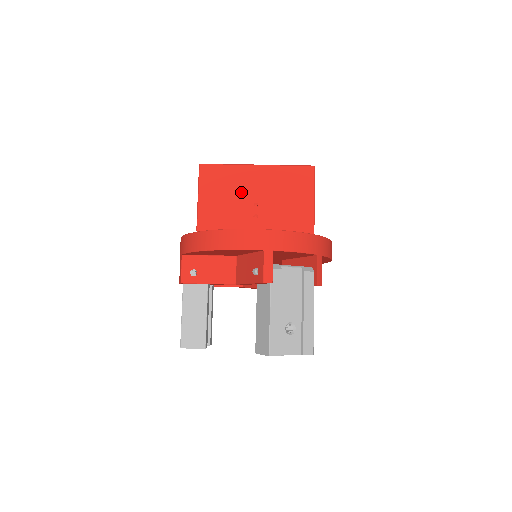
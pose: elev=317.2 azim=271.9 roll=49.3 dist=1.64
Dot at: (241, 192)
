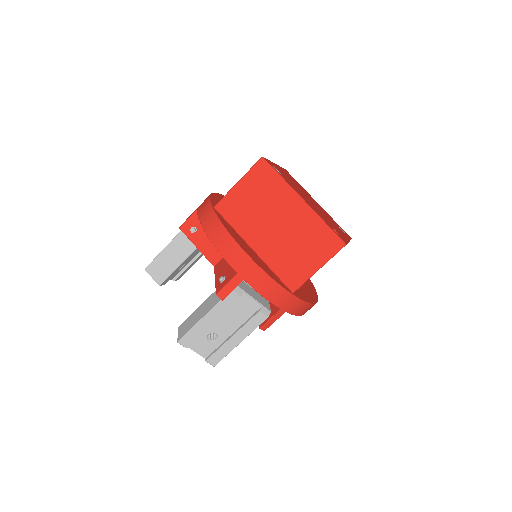
Dot at: (271, 209)
